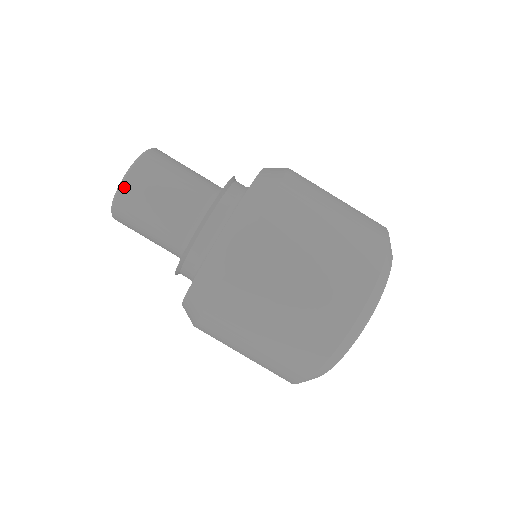
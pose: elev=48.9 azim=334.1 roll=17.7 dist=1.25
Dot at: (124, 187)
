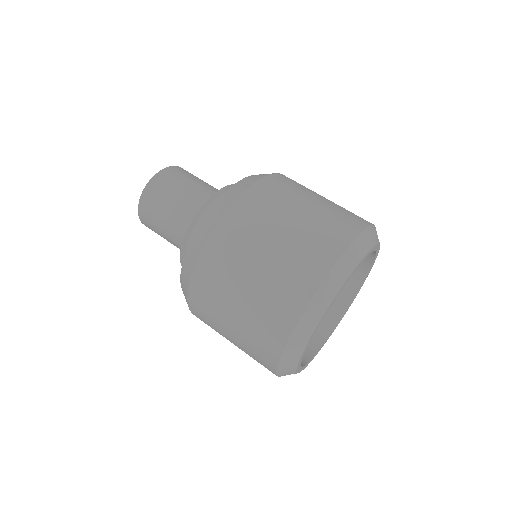
Dot at: (142, 221)
